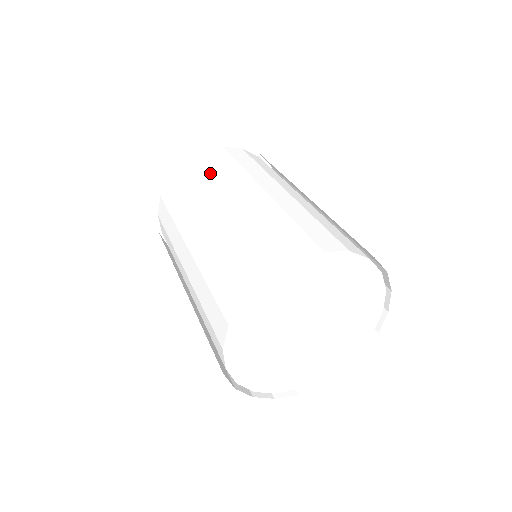
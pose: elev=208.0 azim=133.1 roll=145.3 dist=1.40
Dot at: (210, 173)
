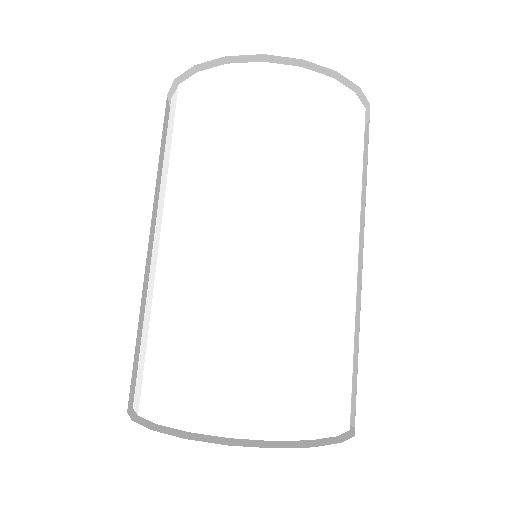
Dot at: (167, 157)
